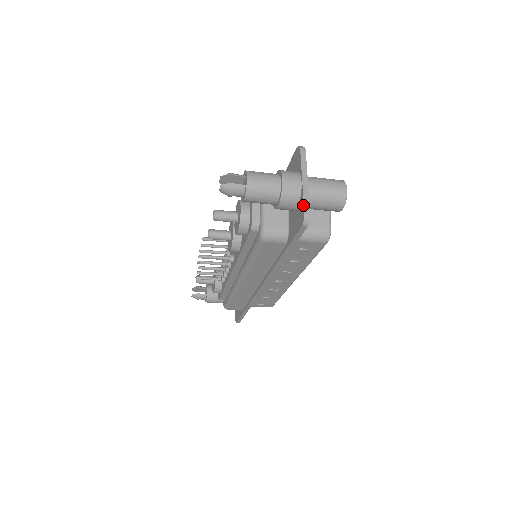
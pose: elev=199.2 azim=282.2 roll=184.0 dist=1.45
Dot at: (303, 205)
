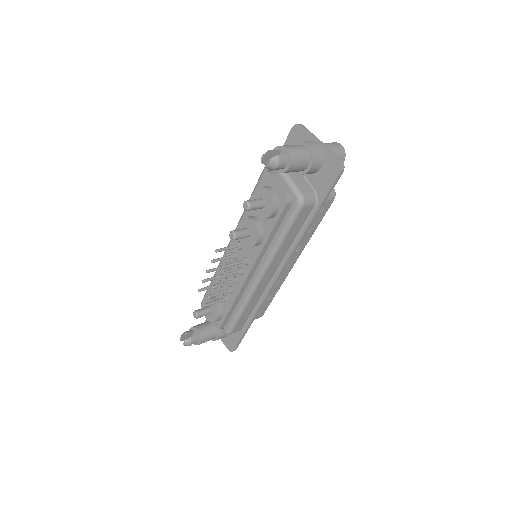
Dot at: (333, 156)
